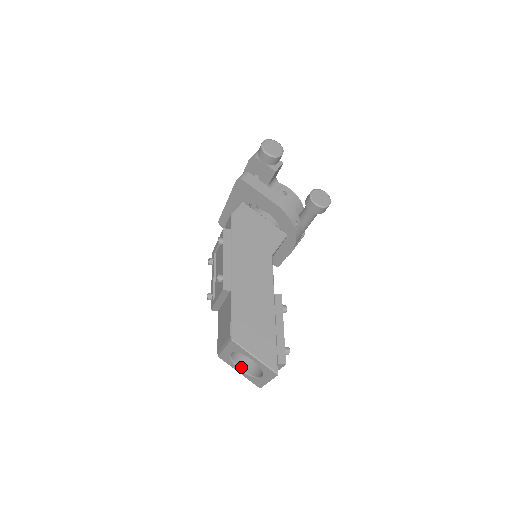
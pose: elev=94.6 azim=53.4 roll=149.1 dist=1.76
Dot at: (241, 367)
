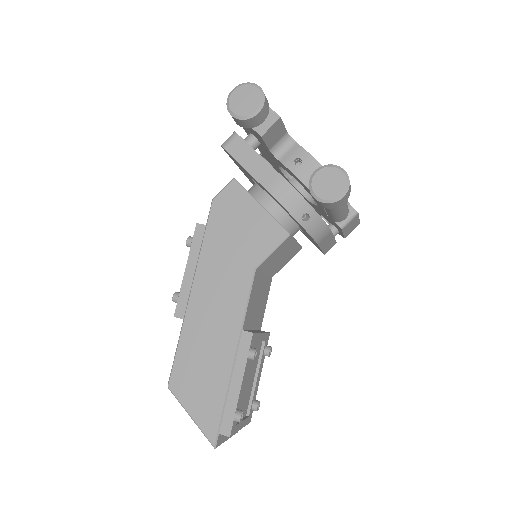
Dot at: occluded
